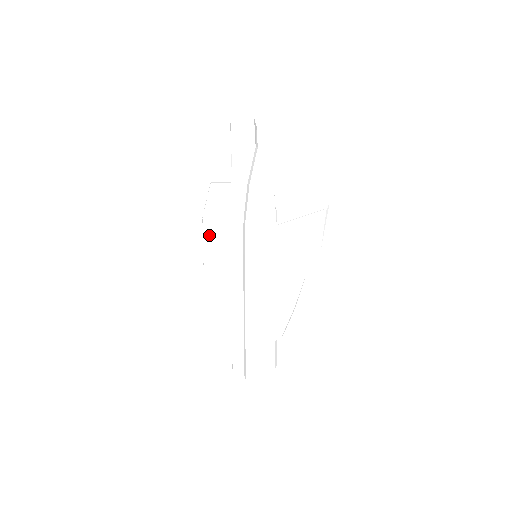
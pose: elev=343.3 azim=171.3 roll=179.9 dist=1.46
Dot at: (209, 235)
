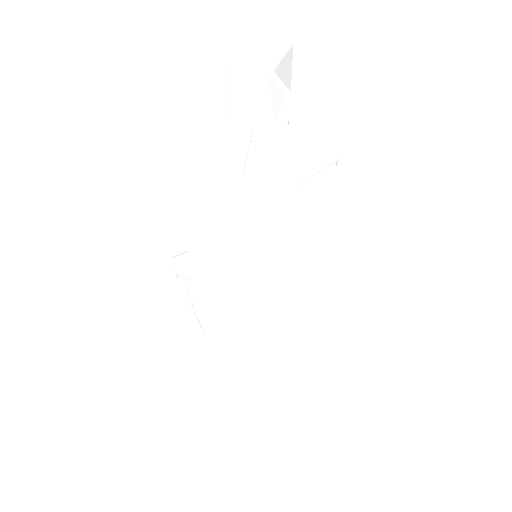
Dot at: (201, 258)
